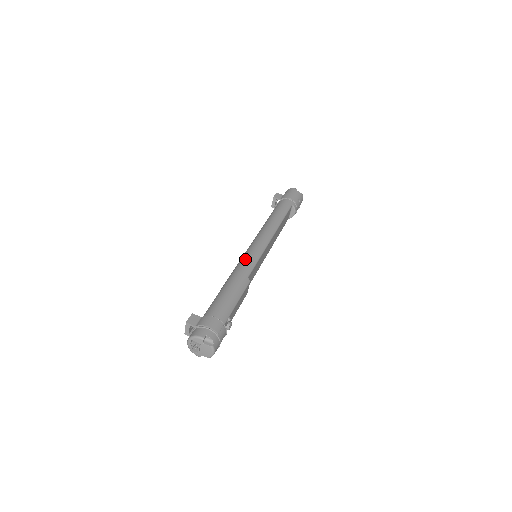
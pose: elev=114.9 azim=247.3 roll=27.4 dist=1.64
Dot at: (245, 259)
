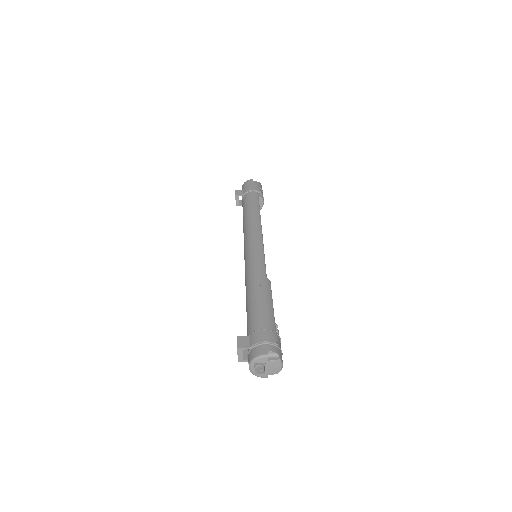
Dot at: (252, 262)
